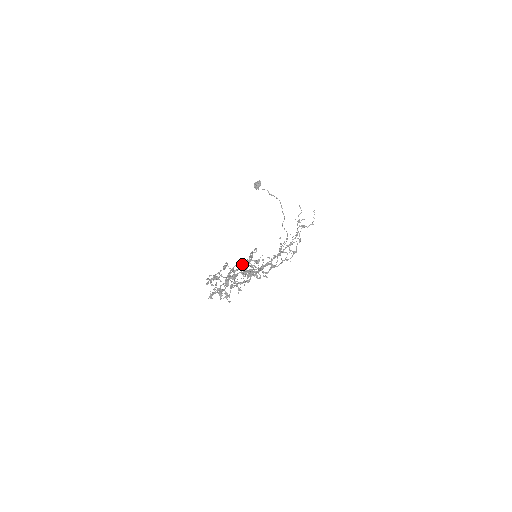
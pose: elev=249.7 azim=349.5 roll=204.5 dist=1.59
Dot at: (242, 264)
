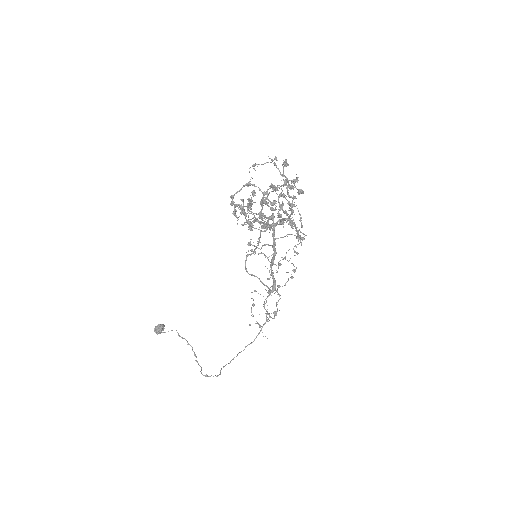
Dot at: occluded
